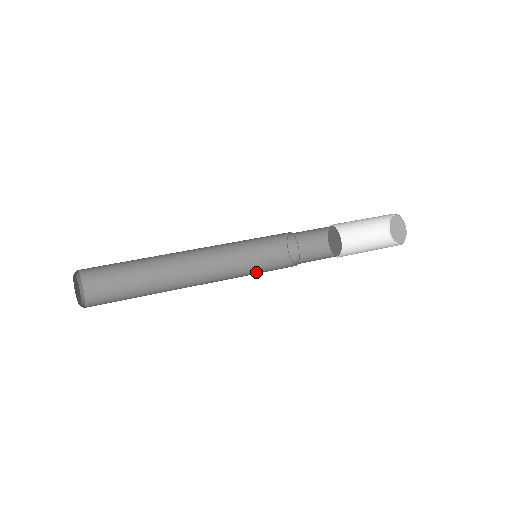
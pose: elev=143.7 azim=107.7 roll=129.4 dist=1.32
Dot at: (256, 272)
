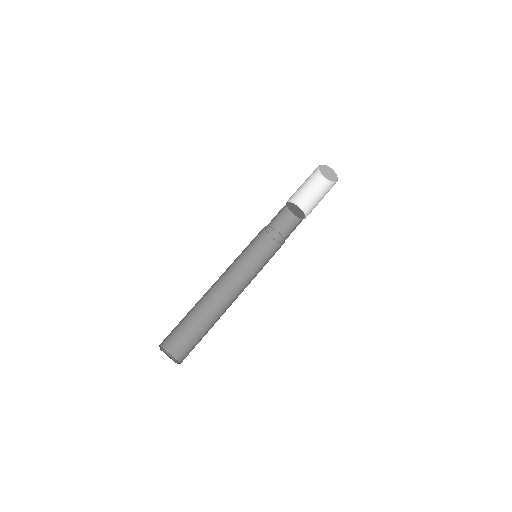
Dot at: (250, 256)
